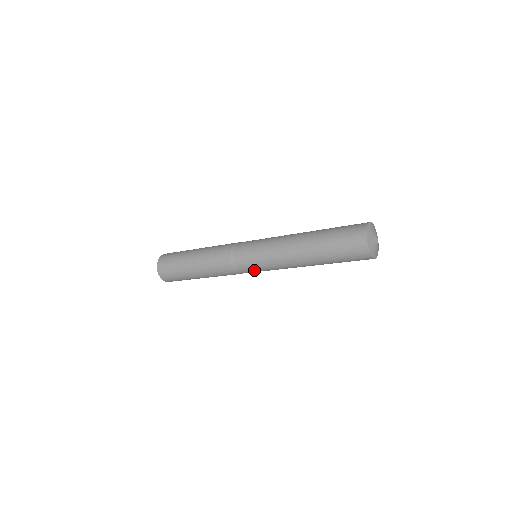
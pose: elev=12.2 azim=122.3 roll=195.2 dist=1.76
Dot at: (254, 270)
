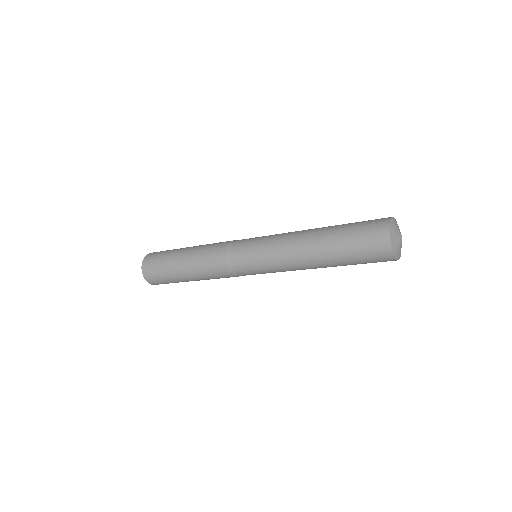
Dot at: (248, 262)
